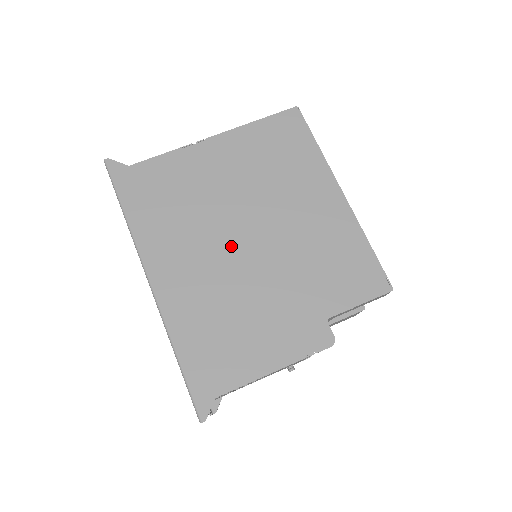
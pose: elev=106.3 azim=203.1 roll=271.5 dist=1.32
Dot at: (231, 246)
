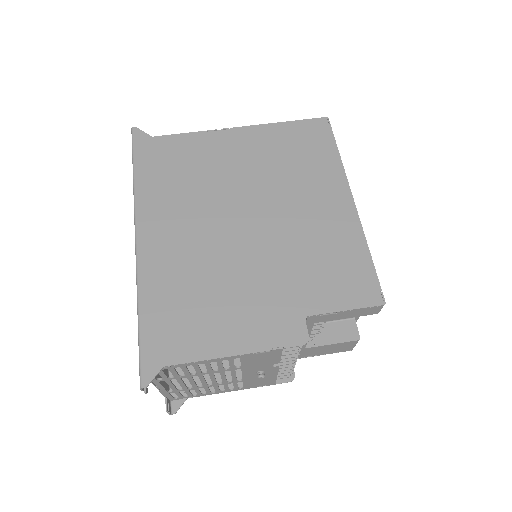
Dot at: (226, 225)
